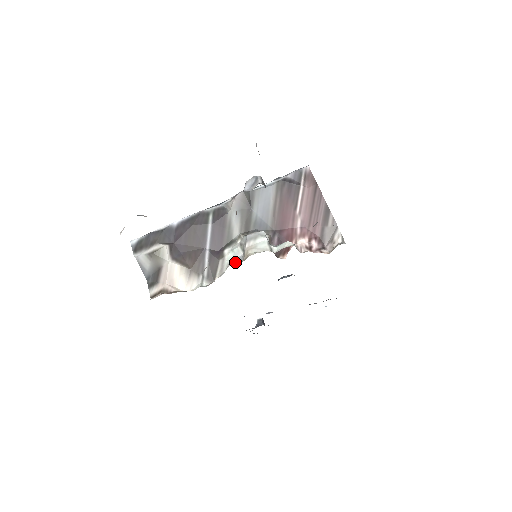
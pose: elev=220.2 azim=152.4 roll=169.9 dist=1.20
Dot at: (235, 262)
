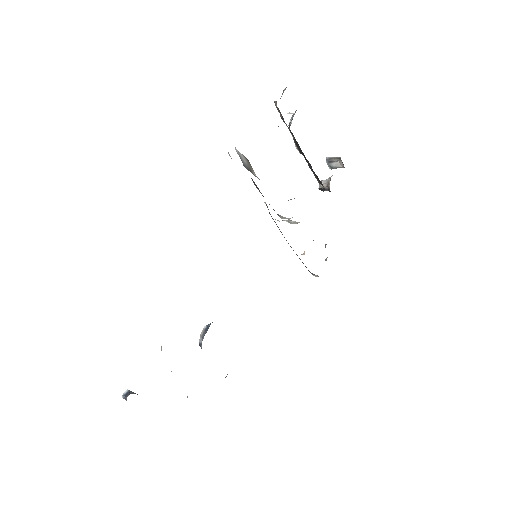
Dot at: occluded
